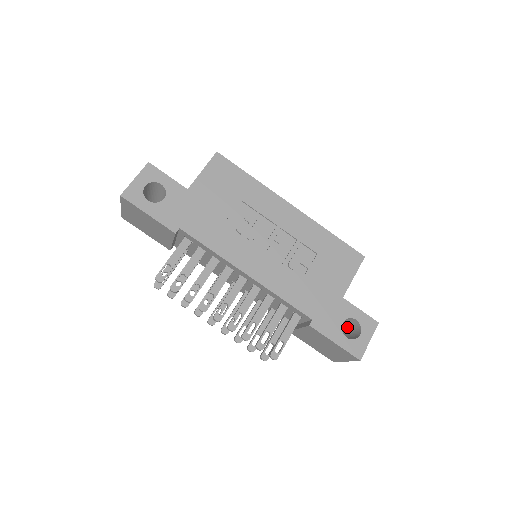
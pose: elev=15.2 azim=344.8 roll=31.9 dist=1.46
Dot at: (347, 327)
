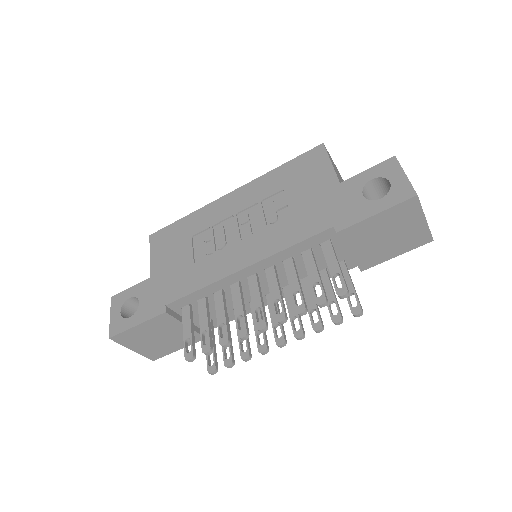
Dot at: occluded
